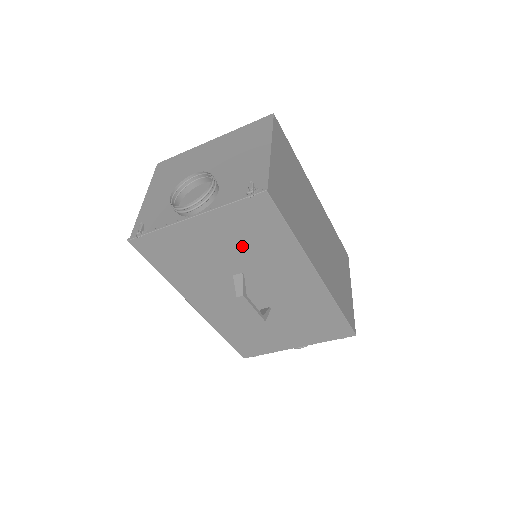
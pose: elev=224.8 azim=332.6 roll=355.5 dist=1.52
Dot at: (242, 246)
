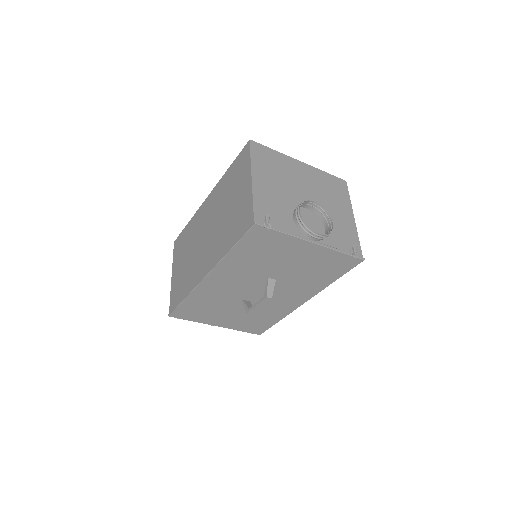
Dot at: (304, 270)
